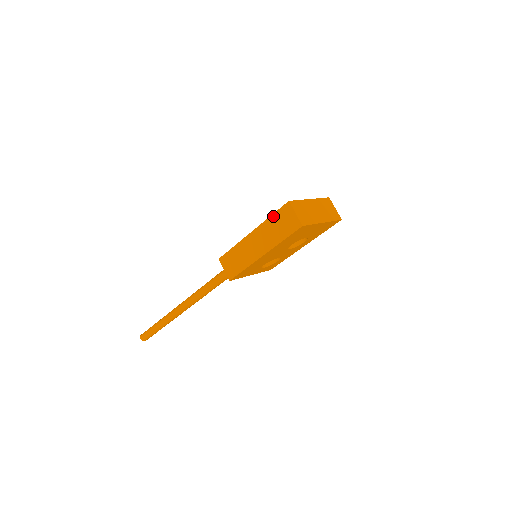
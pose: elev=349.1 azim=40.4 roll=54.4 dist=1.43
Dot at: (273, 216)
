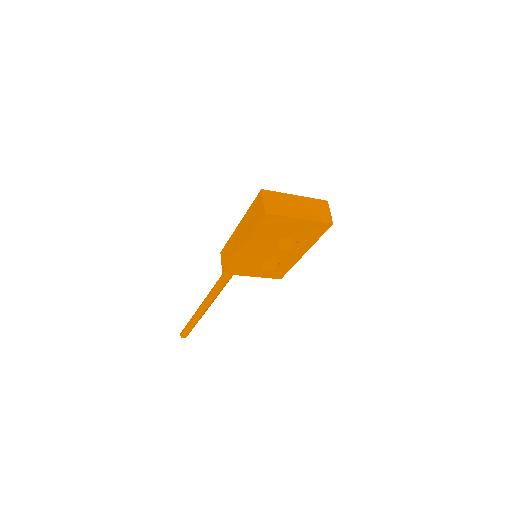
Dot at: (251, 206)
